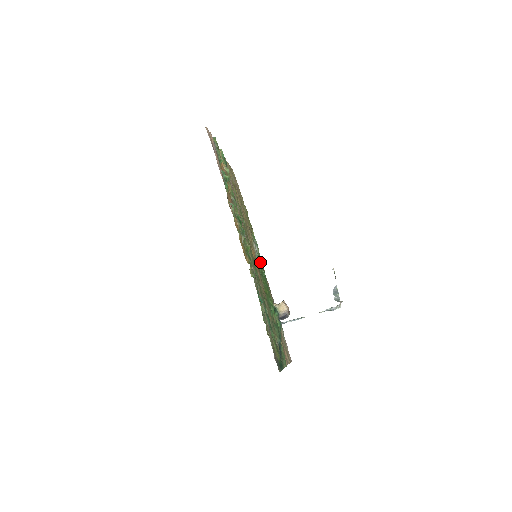
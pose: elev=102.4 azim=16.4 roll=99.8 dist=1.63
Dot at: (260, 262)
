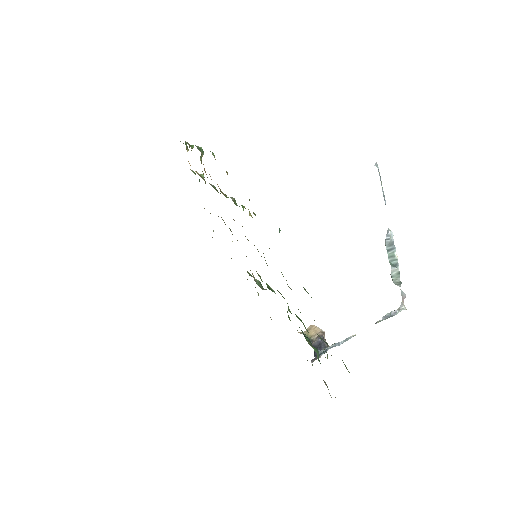
Dot at: occluded
